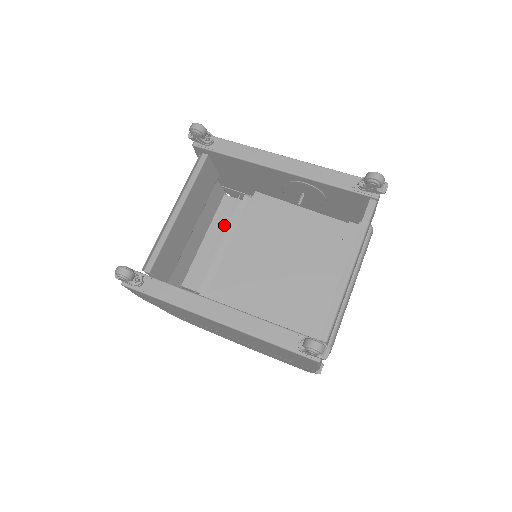
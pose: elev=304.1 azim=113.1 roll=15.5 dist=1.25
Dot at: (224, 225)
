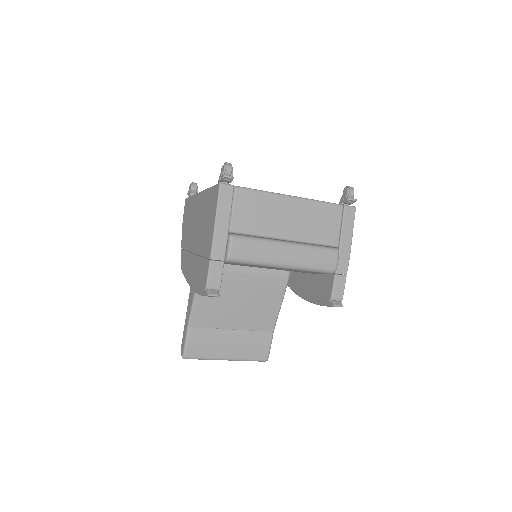
Dot at: occluded
